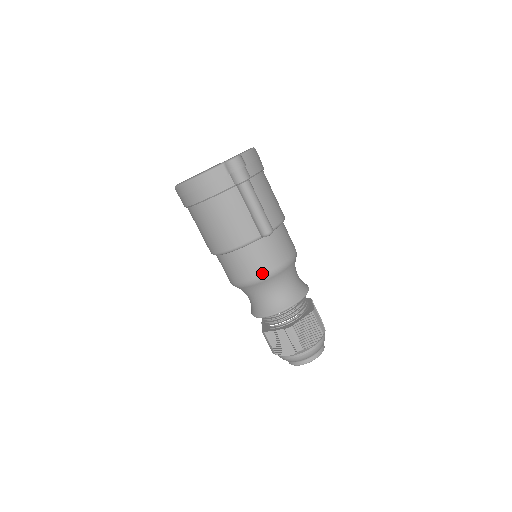
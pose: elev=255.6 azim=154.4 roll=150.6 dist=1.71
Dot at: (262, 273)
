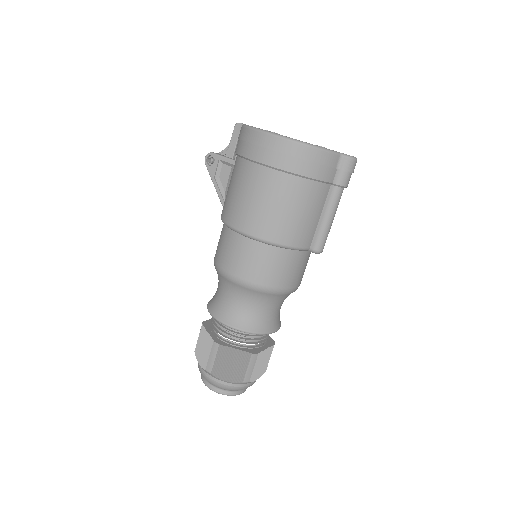
Dot at: (281, 286)
